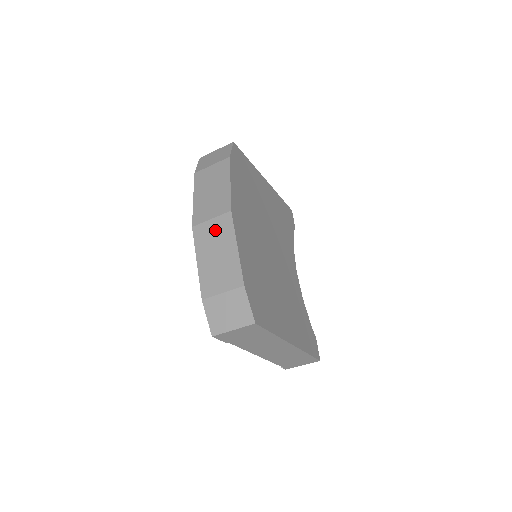
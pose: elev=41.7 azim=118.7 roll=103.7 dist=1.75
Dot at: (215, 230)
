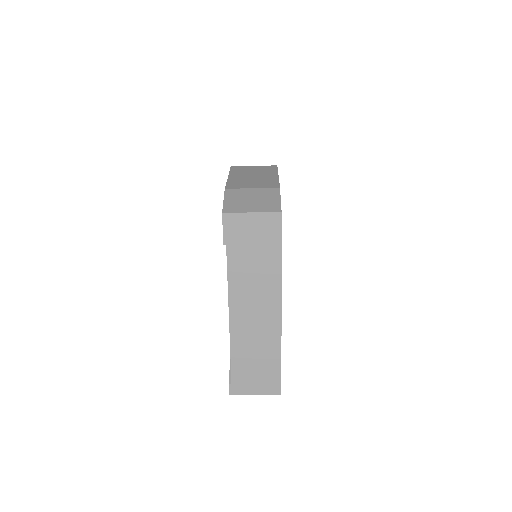
Dot at: (256, 169)
